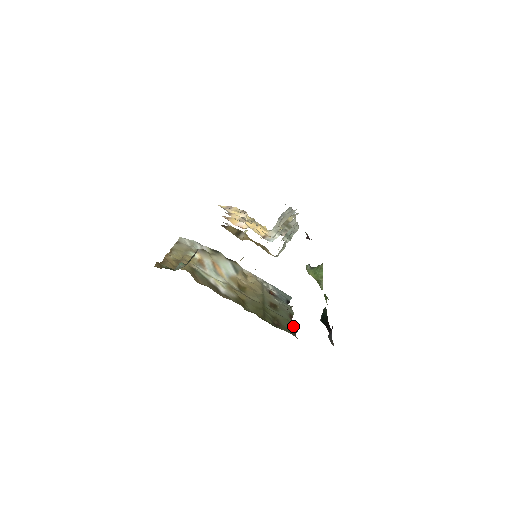
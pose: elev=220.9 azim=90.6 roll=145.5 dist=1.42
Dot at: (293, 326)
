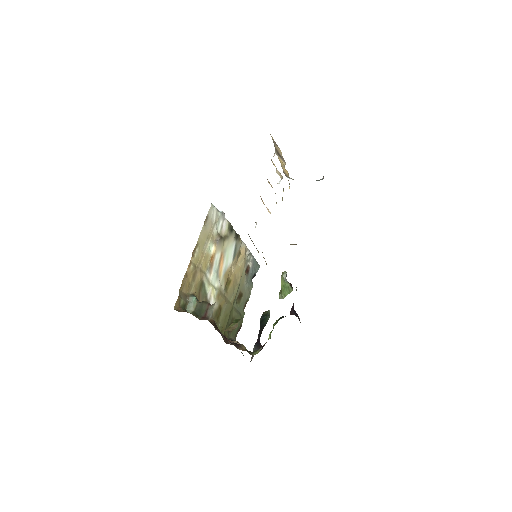
Dot at: (240, 324)
